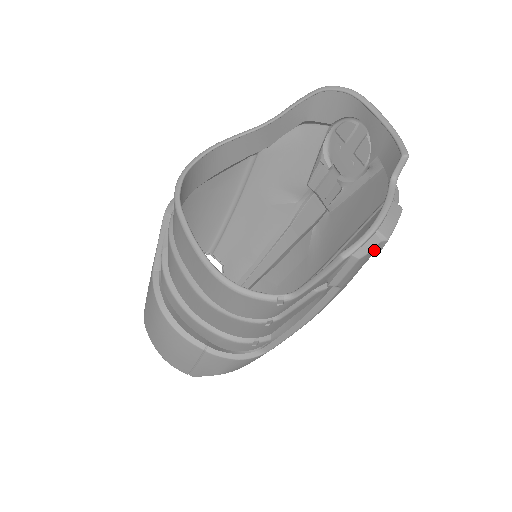
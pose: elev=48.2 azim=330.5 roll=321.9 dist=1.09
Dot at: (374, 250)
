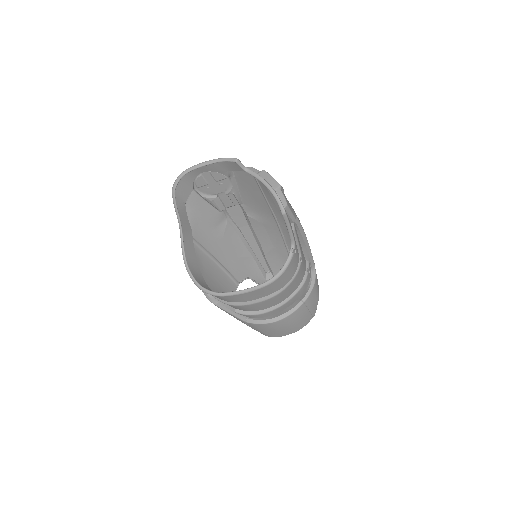
Dot at: (283, 194)
